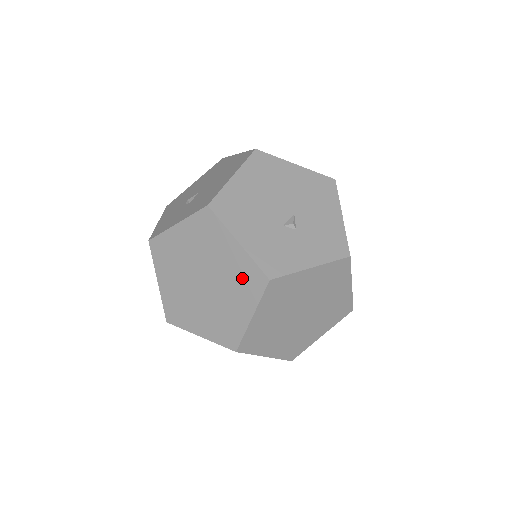
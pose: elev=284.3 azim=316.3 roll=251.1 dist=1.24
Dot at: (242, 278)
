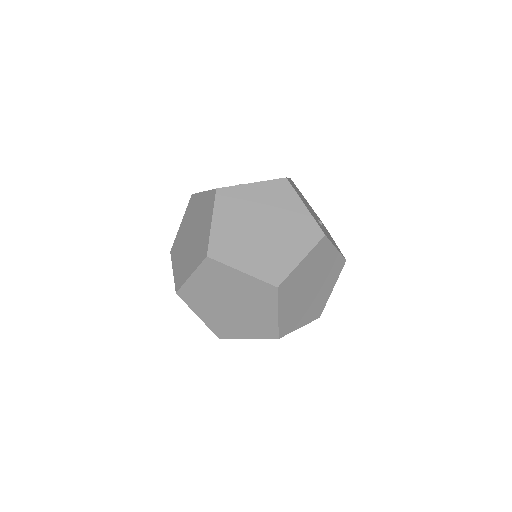
Dot at: (302, 230)
